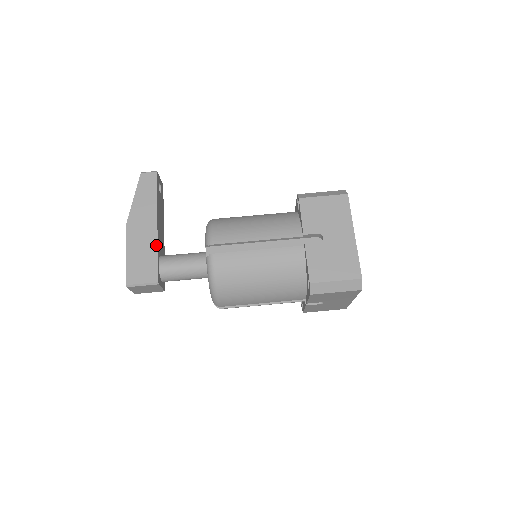
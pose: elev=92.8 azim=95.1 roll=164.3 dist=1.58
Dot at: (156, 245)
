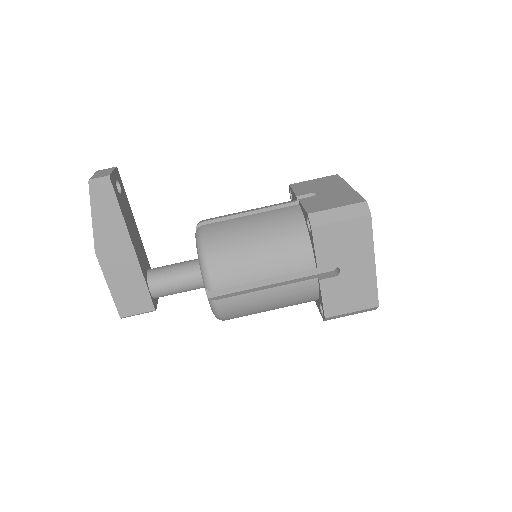
Dot at: (140, 273)
